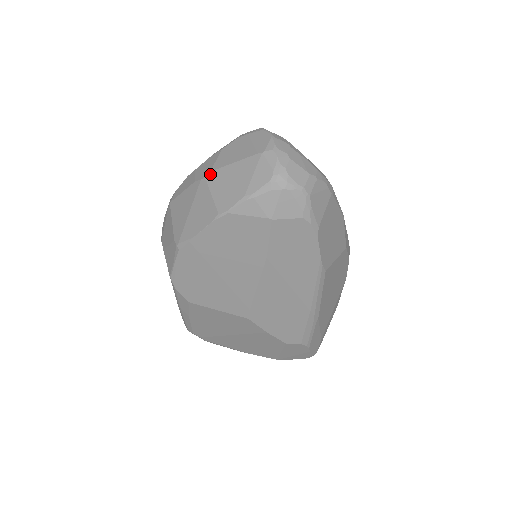
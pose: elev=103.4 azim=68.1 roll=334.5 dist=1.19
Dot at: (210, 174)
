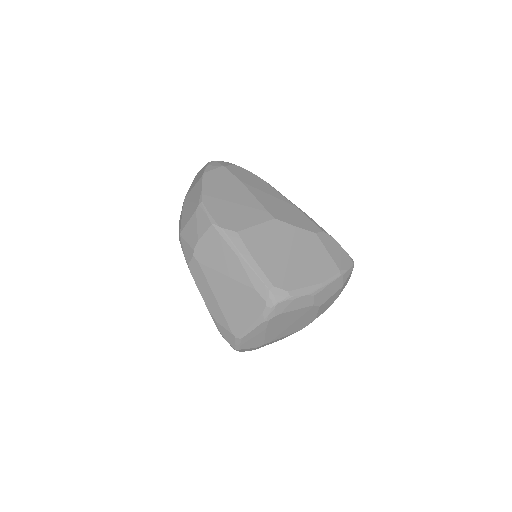
Dot at: (186, 195)
